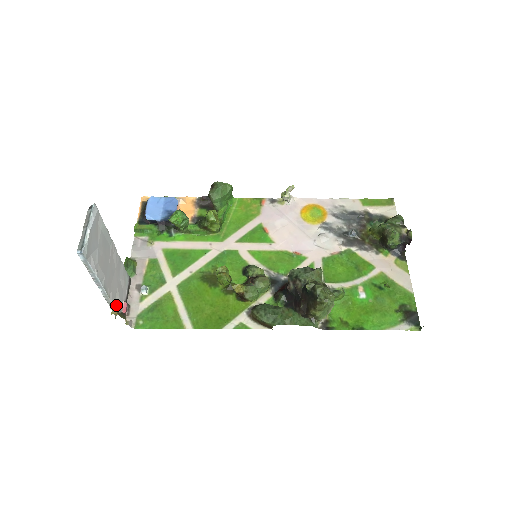
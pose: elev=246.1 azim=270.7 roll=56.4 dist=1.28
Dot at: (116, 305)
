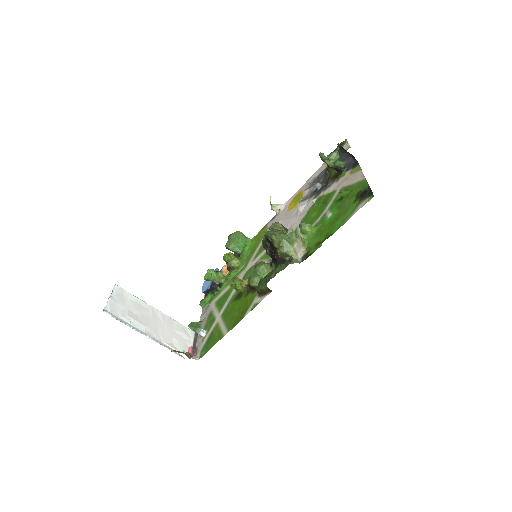
Dot at: (175, 348)
